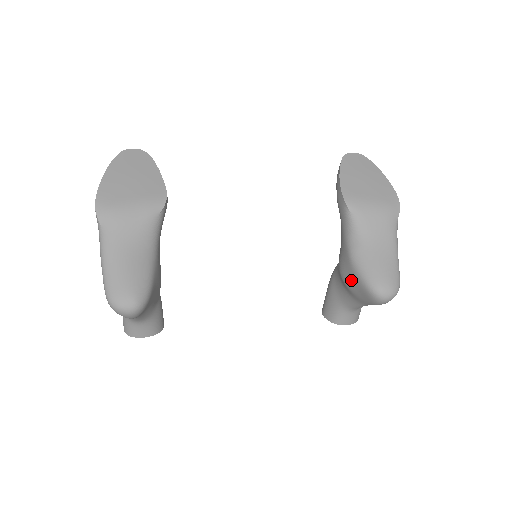
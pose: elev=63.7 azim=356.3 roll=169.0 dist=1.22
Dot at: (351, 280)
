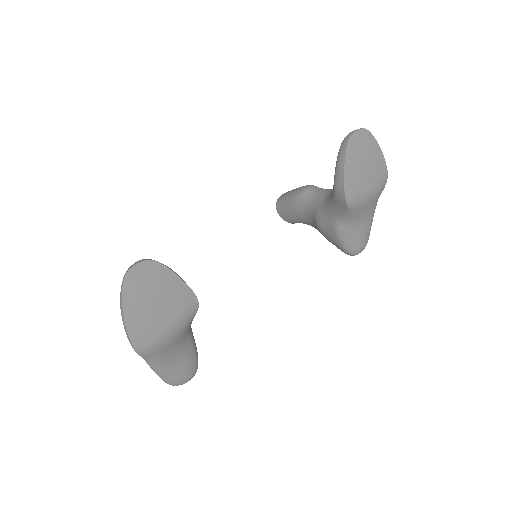
Dot at: (331, 241)
